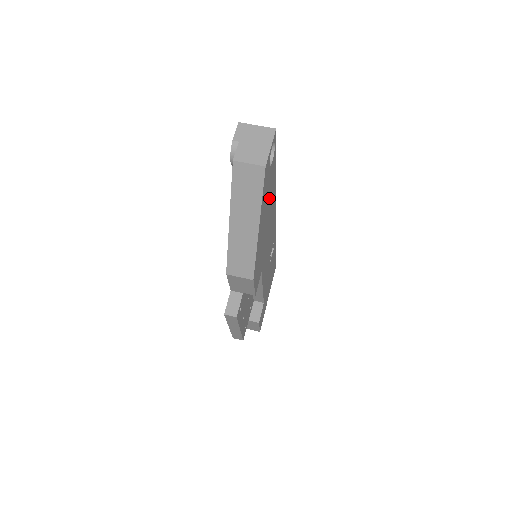
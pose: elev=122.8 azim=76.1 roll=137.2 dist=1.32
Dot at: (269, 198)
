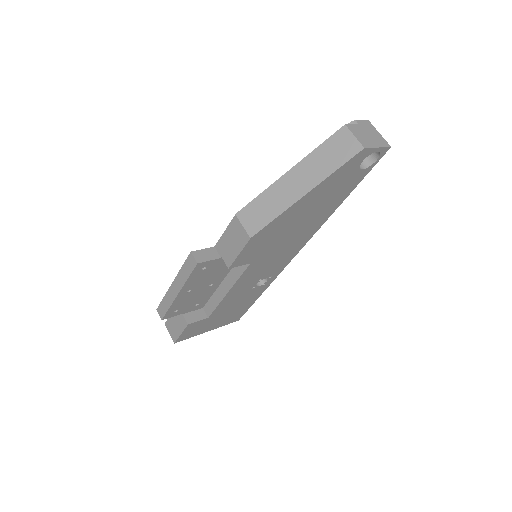
Dot at: (326, 201)
